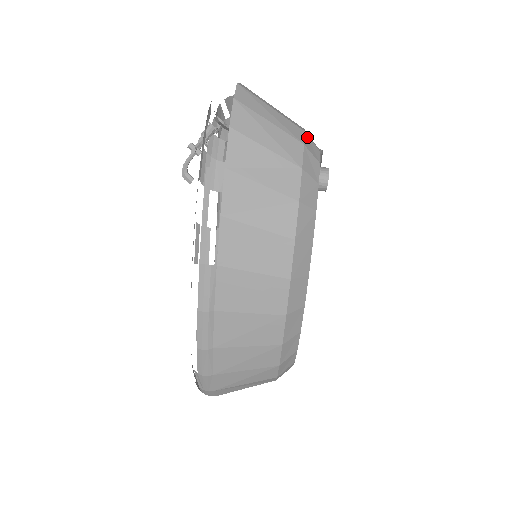
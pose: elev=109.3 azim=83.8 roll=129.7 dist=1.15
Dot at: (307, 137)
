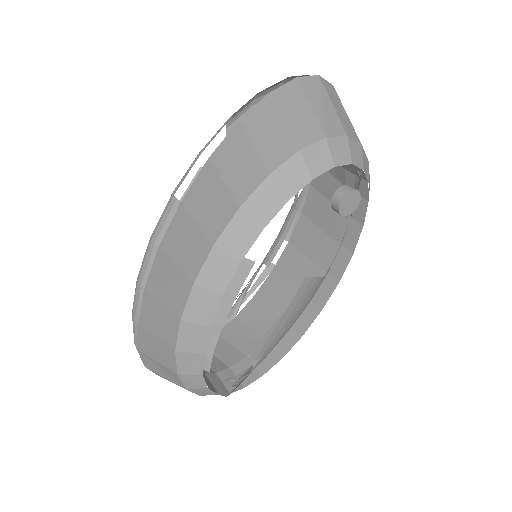
Dot at: (345, 141)
